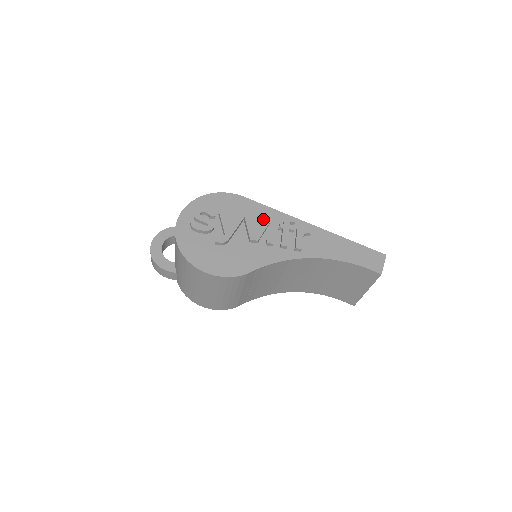
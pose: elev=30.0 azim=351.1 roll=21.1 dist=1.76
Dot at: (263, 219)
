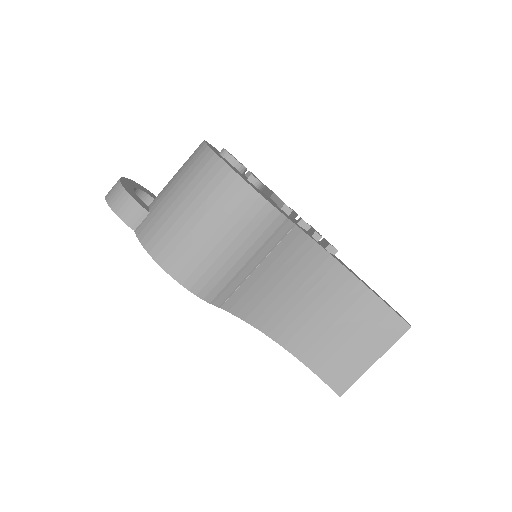
Dot at: occluded
